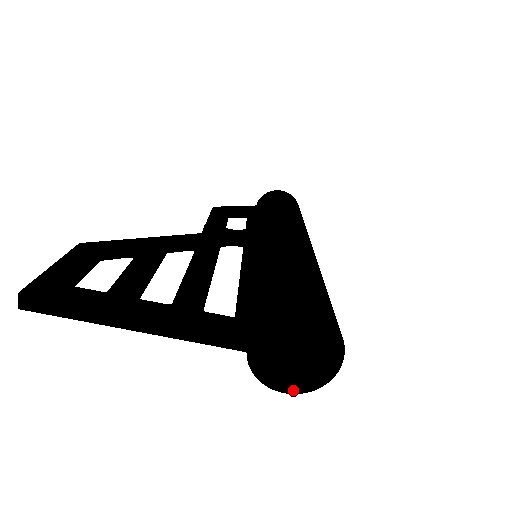
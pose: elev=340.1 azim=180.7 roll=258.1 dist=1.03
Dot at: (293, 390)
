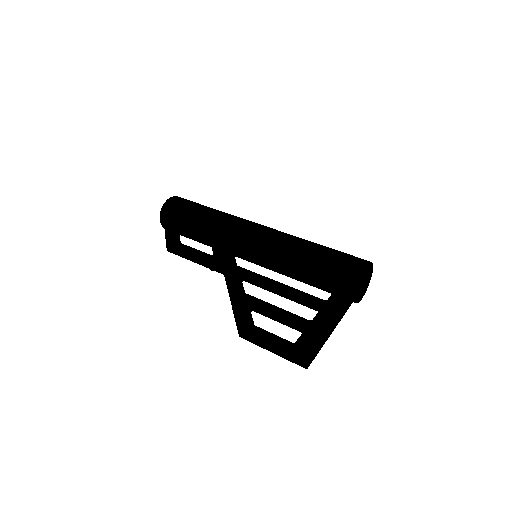
Dot at: occluded
